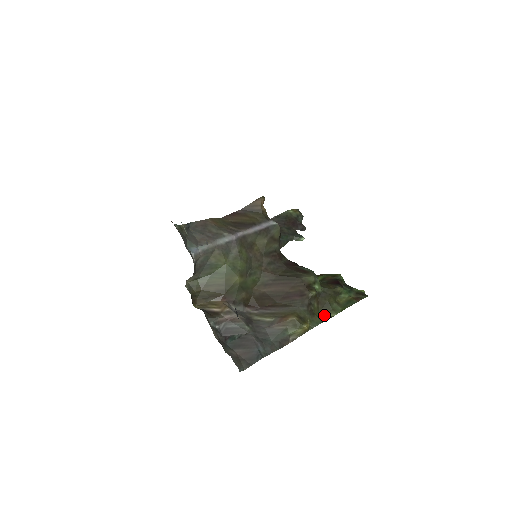
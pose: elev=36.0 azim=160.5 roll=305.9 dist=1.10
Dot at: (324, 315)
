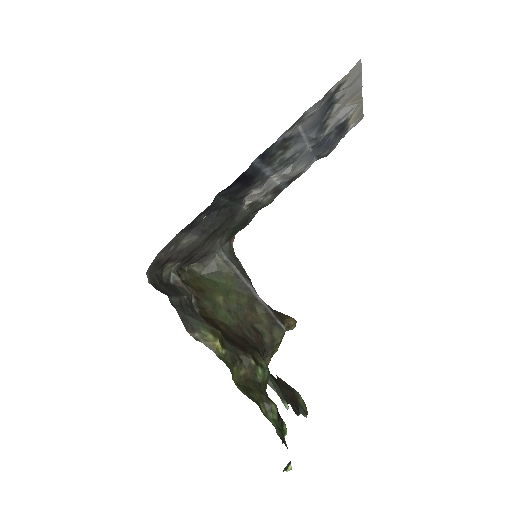
Dot at: (237, 386)
